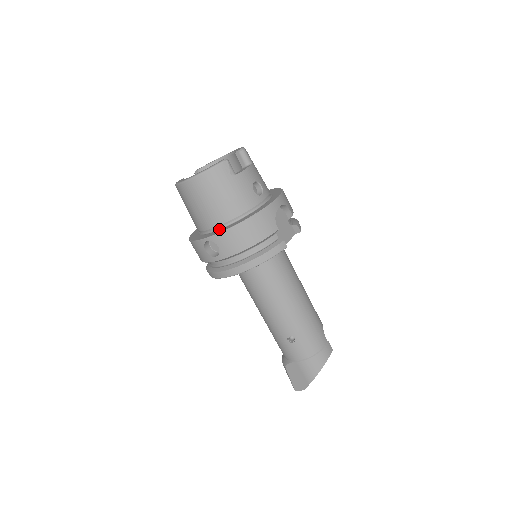
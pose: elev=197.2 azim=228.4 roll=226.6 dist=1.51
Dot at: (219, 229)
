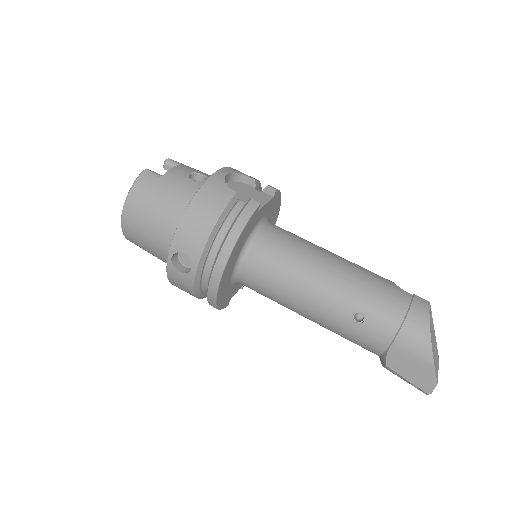
Dot at: occluded
